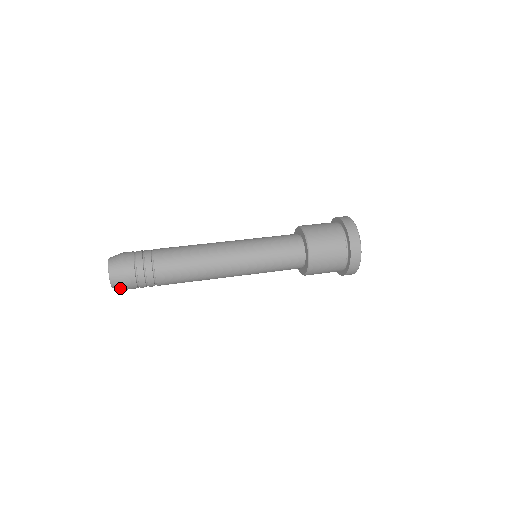
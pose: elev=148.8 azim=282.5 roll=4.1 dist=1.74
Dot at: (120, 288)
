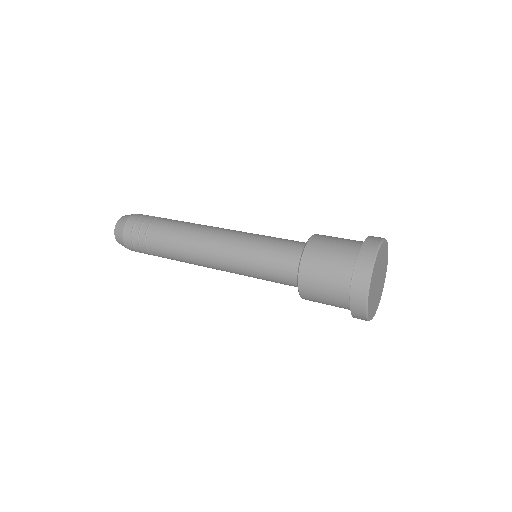
Dot at: occluded
